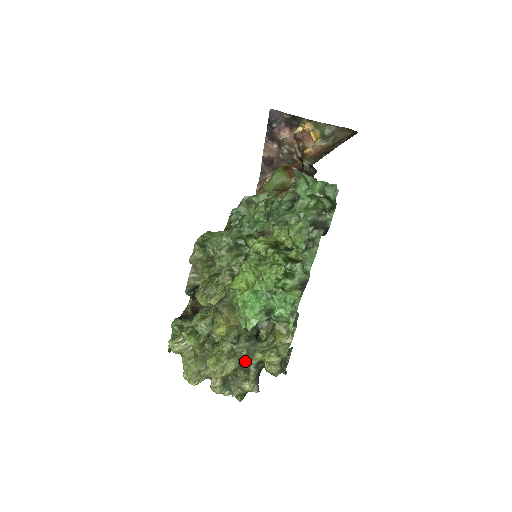
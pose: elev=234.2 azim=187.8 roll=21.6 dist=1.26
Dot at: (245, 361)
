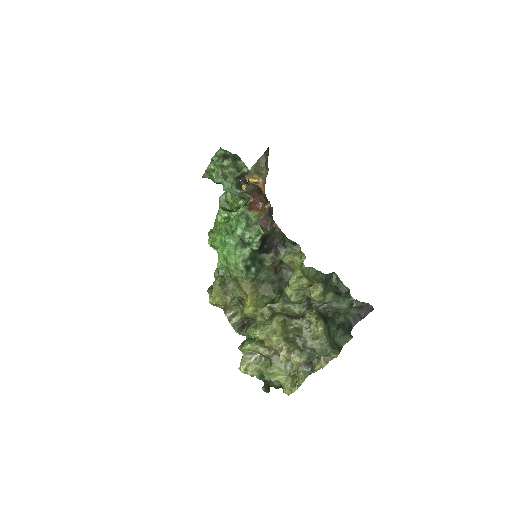
Dot at: (296, 314)
